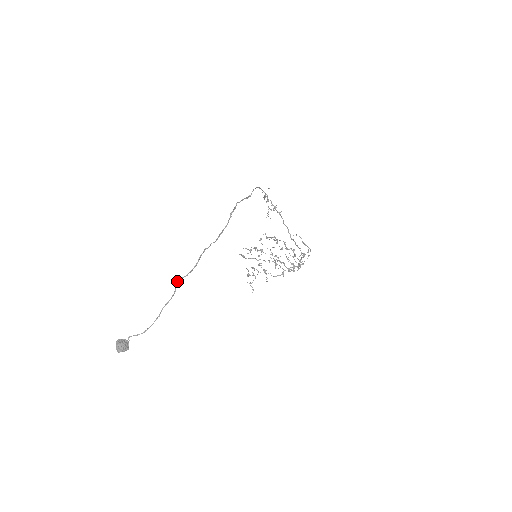
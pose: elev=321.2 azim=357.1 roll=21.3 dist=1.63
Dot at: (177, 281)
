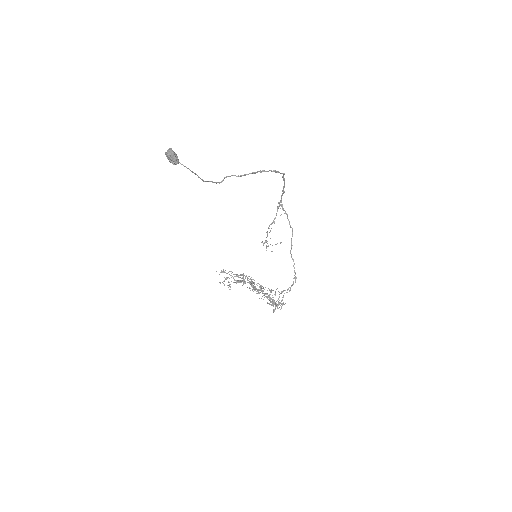
Dot at: occluded
